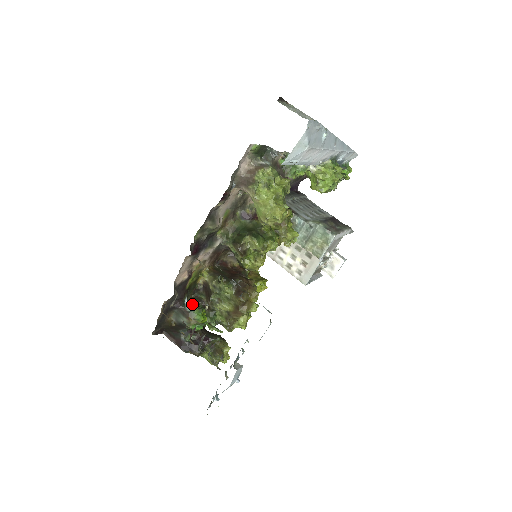
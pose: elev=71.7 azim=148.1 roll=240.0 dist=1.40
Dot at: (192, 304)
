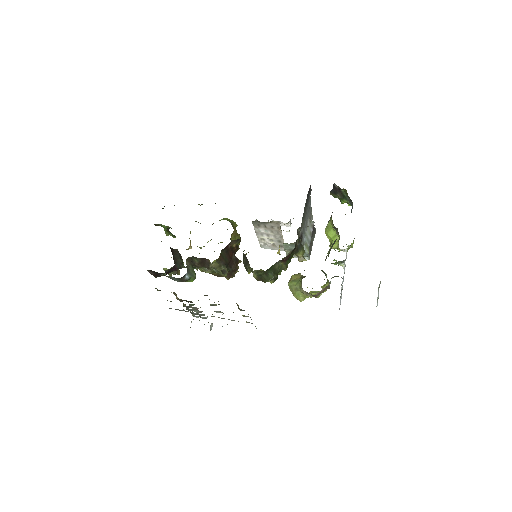
Dot at: (189, 271)
